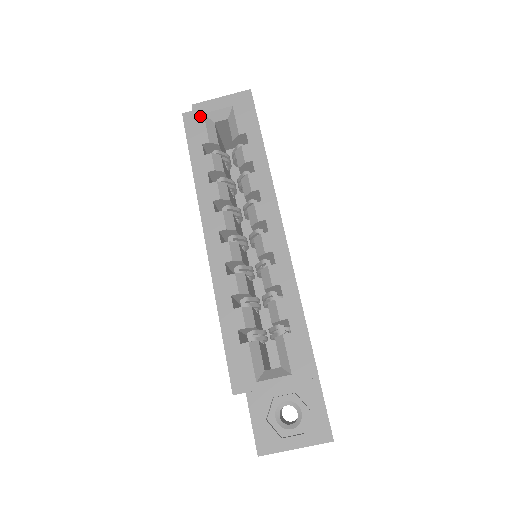
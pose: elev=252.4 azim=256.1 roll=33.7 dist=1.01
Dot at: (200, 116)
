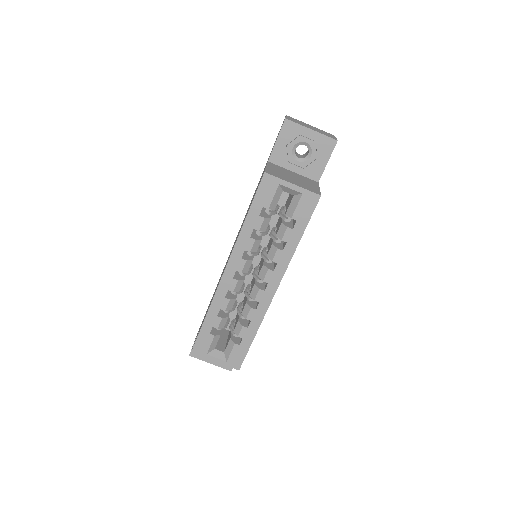
Dot at: (275, 184)
